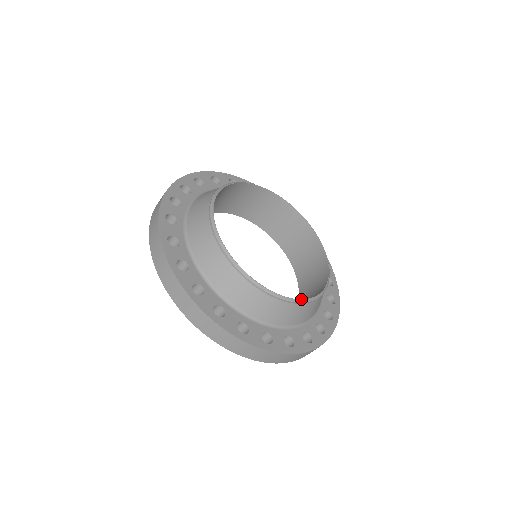
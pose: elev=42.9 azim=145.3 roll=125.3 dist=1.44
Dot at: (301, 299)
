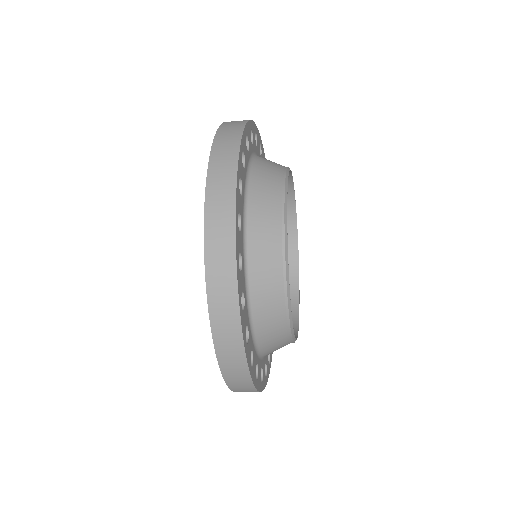
Dot at: occluded
